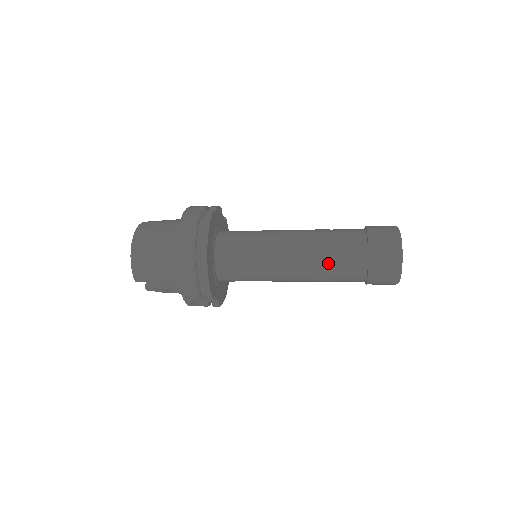
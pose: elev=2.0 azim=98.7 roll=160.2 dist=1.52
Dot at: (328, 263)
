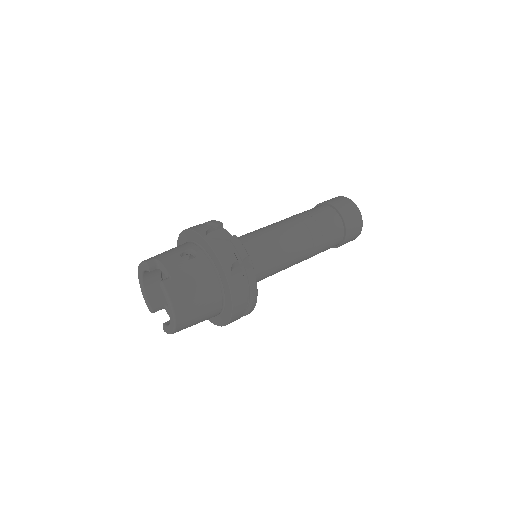
Dot at: occluded
